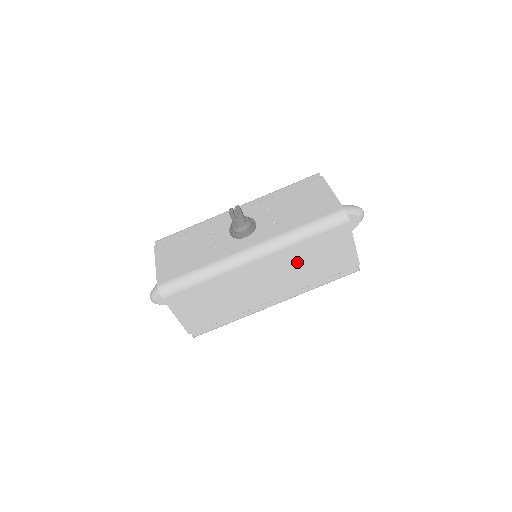
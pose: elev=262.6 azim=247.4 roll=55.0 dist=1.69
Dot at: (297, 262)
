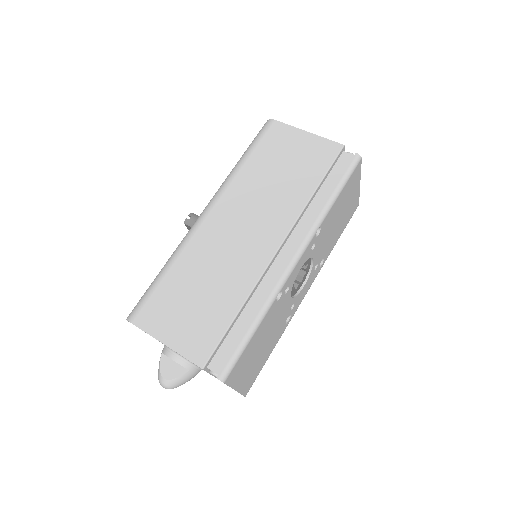
Dot at: (260, 187)
